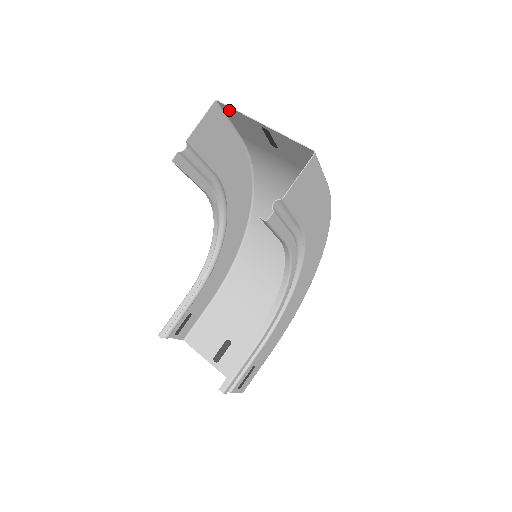
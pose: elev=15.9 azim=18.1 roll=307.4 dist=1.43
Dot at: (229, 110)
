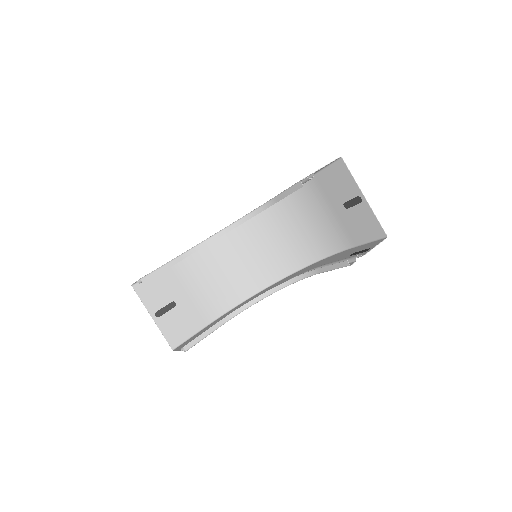
Dot at: (343, 168)
